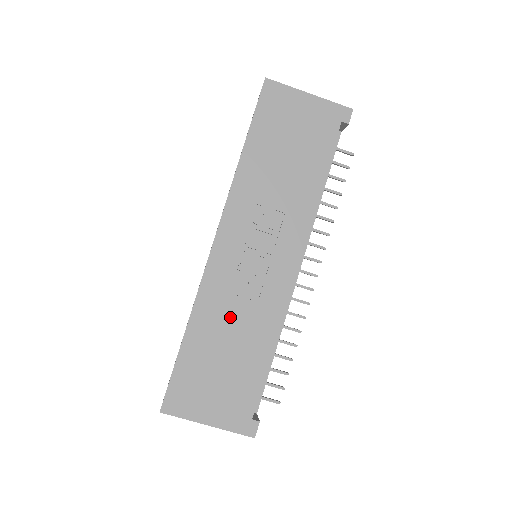
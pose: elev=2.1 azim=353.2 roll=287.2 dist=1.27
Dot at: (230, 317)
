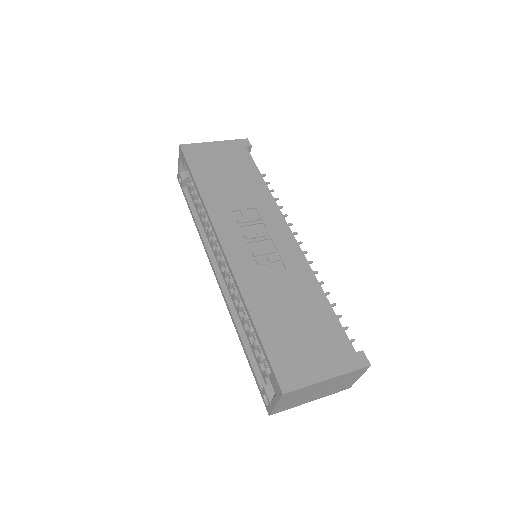
Dot at: (276, 289)
